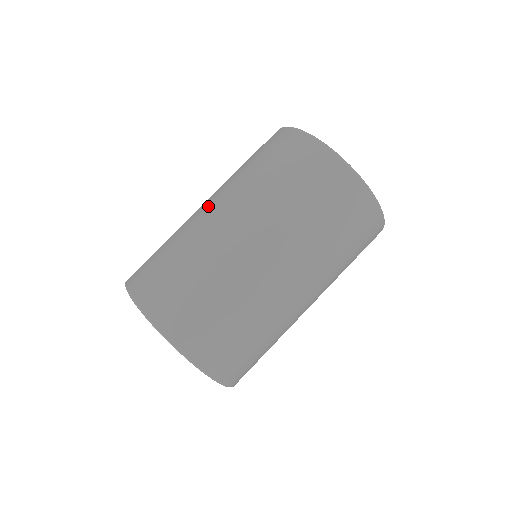
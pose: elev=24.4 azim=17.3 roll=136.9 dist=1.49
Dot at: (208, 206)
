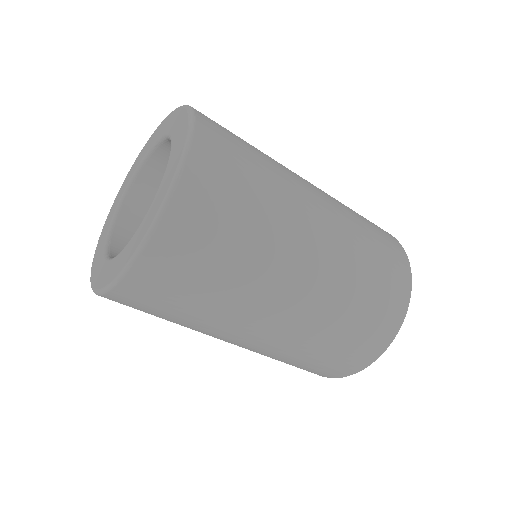
Dot at: (313, 188)
